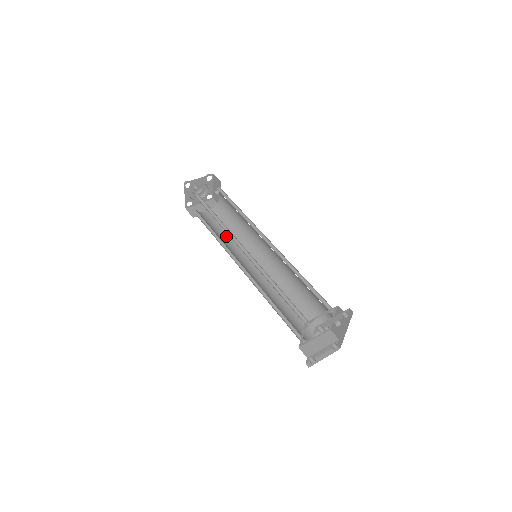
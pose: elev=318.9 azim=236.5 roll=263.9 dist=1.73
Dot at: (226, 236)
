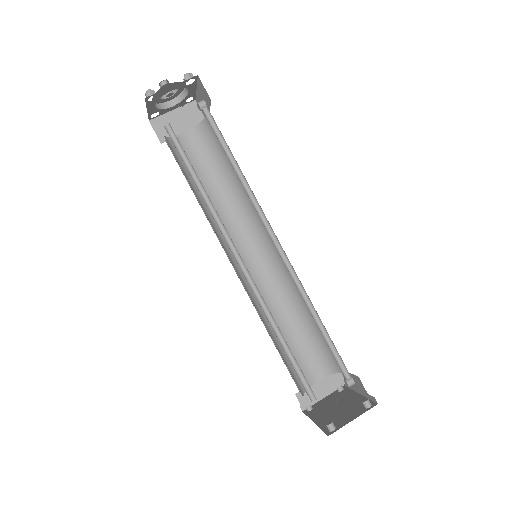
Dot at: (213, 192)
